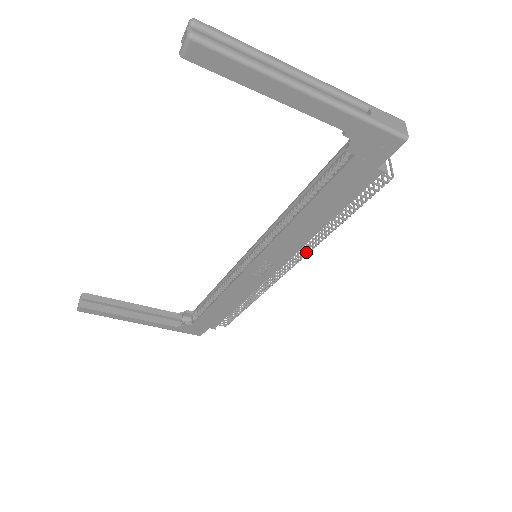
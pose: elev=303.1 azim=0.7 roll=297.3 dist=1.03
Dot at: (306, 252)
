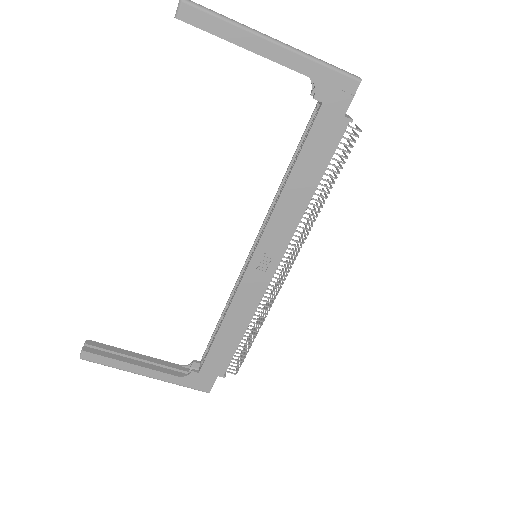
Dot at: (302, 238)
